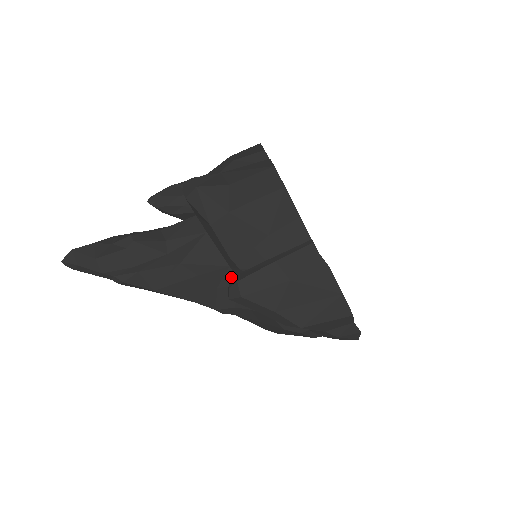
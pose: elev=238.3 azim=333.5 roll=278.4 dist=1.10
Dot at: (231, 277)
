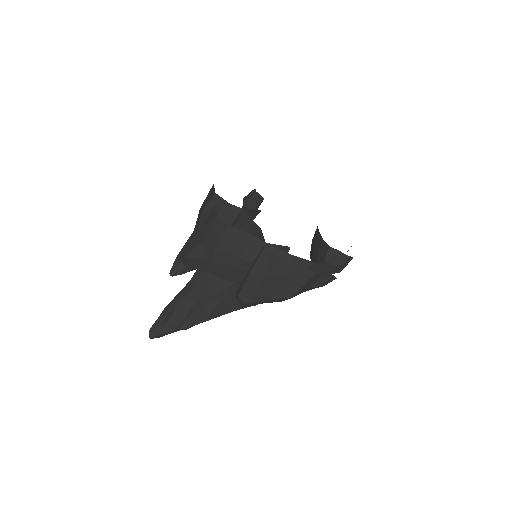
Dot at: occluded
